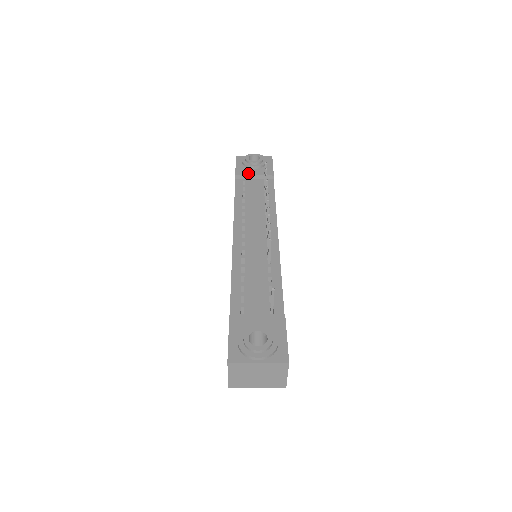
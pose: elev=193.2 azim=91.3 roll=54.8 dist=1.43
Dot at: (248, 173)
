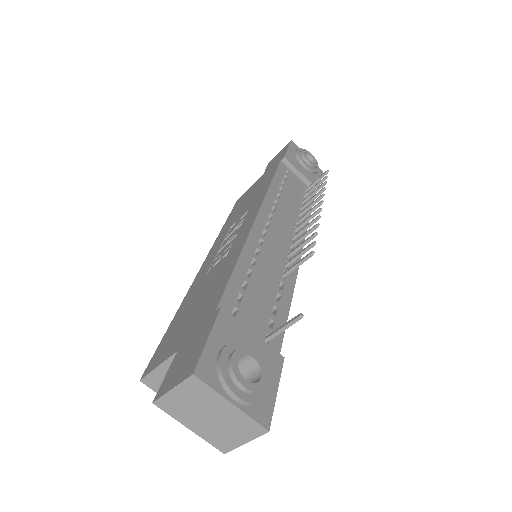
Dot at: (297, 166)
